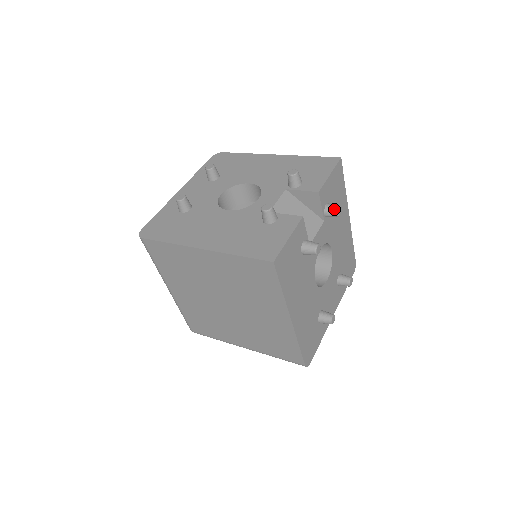
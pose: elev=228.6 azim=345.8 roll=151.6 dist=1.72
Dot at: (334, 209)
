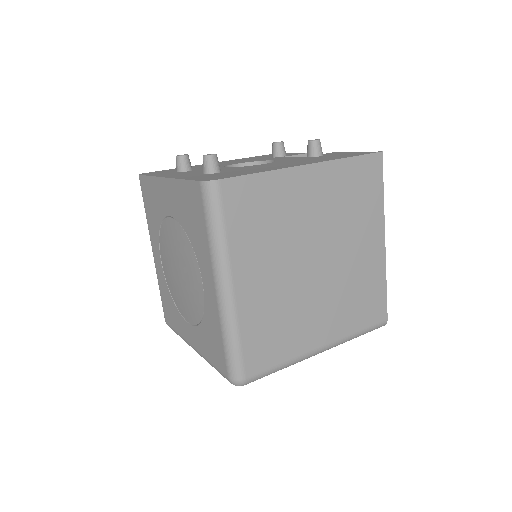
Dot at: occluded
